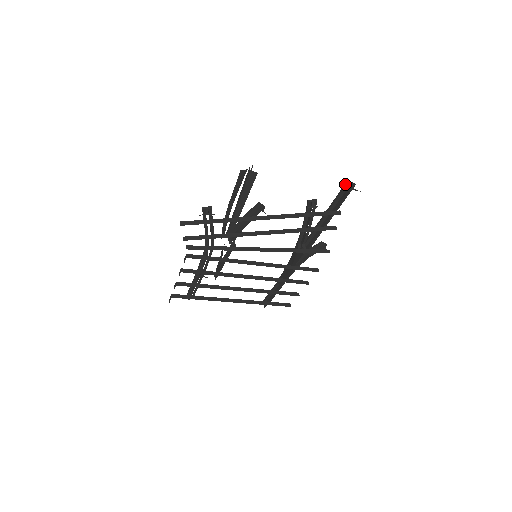
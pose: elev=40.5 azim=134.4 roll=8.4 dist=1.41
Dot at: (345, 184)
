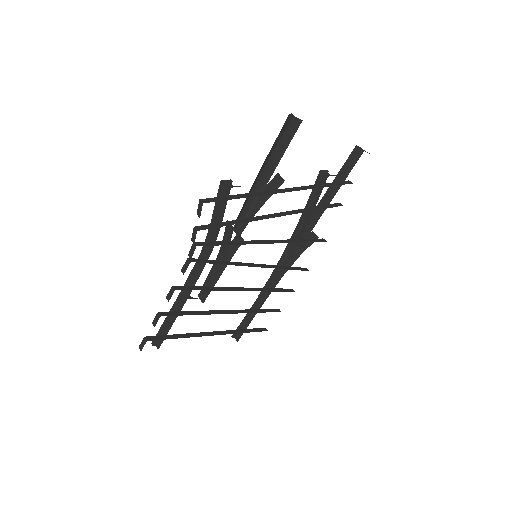
Dot at: (355, 149)
